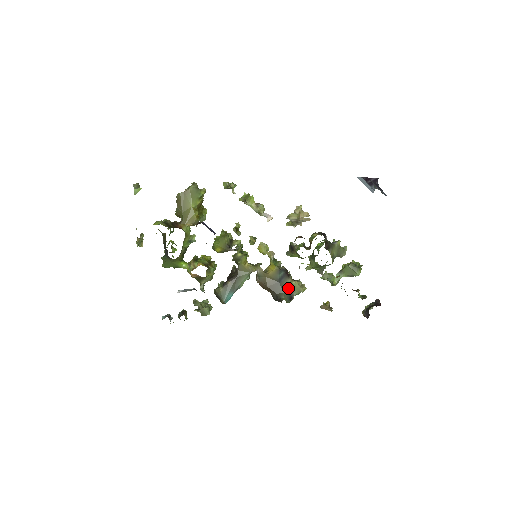
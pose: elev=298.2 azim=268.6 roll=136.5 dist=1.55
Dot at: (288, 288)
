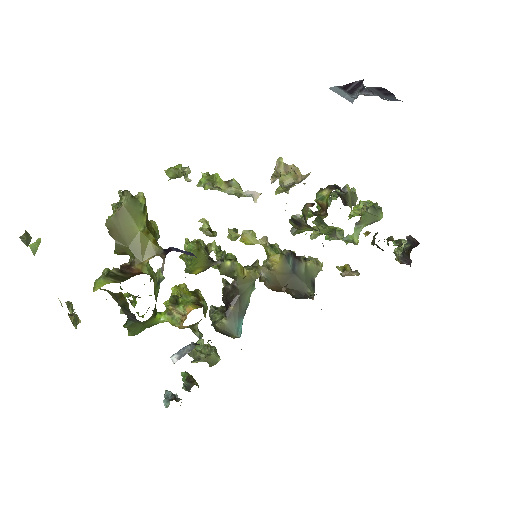
Dot at: (307, 275)
